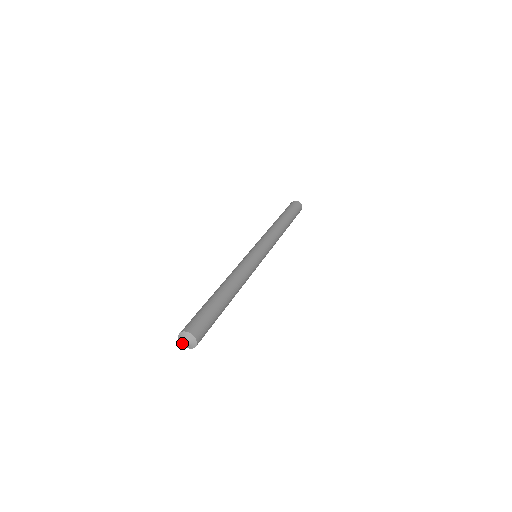
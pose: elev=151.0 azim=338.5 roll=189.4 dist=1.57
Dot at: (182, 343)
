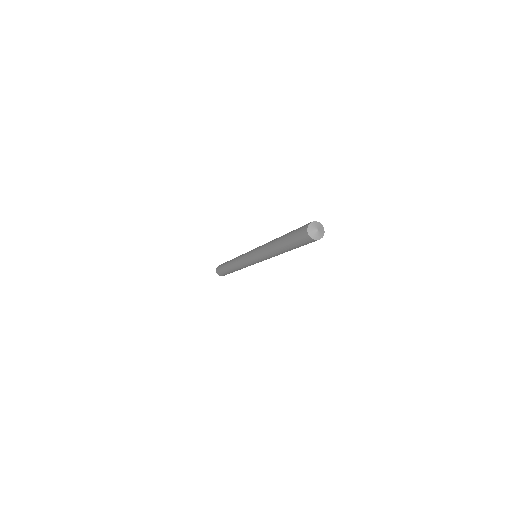
Dot at: (315, 237)
